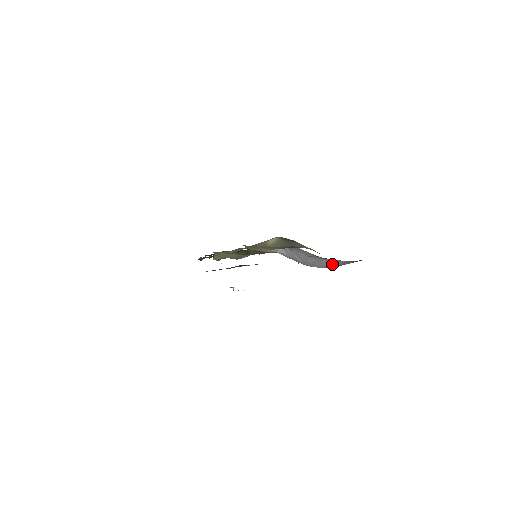
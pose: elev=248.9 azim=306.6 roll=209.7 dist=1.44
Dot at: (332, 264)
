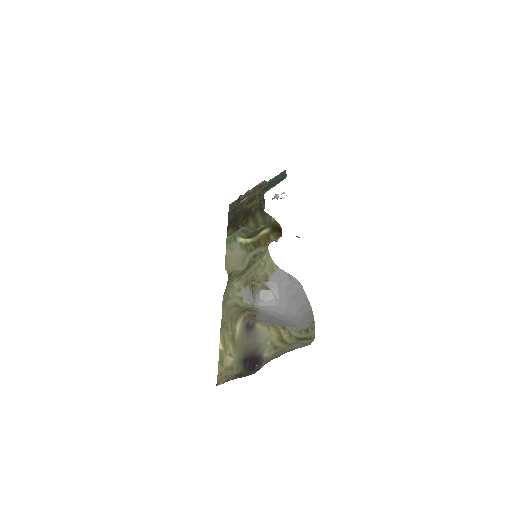
Dot at: (302, 309)
